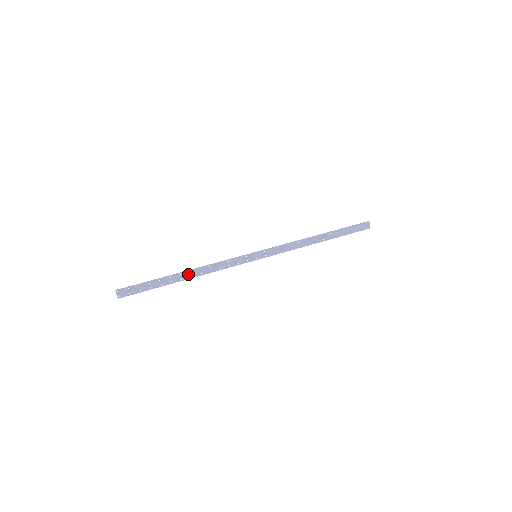
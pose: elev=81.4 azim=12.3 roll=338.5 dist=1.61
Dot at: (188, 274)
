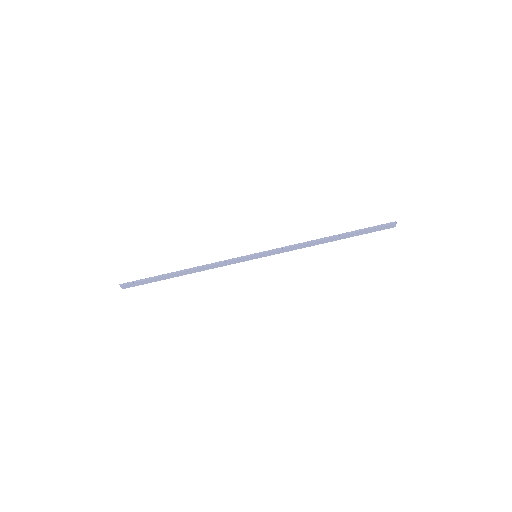
Dot at: (186, 272)
